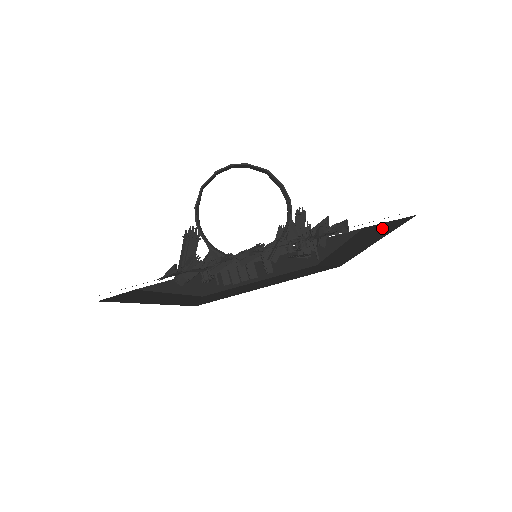
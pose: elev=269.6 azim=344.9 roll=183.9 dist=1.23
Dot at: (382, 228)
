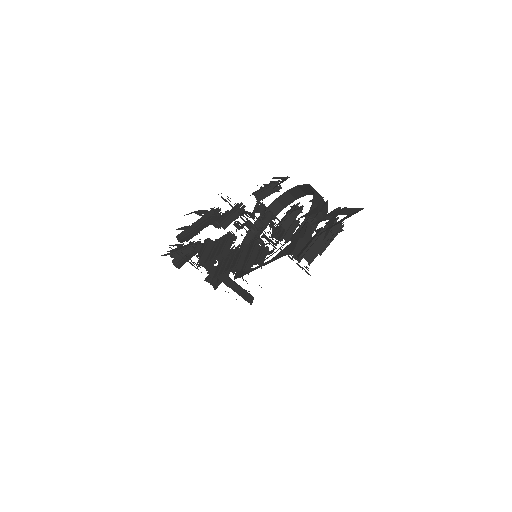
Dot at: occluded
